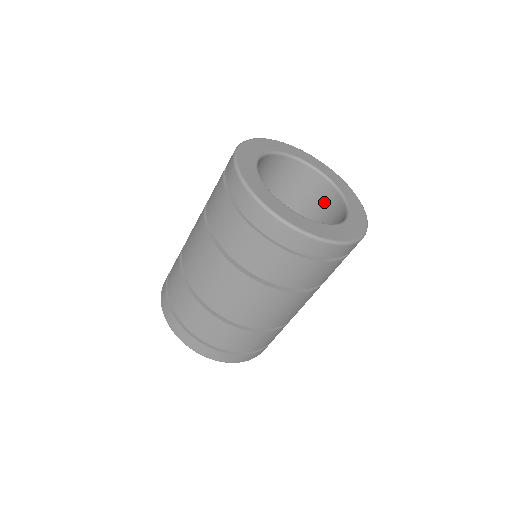
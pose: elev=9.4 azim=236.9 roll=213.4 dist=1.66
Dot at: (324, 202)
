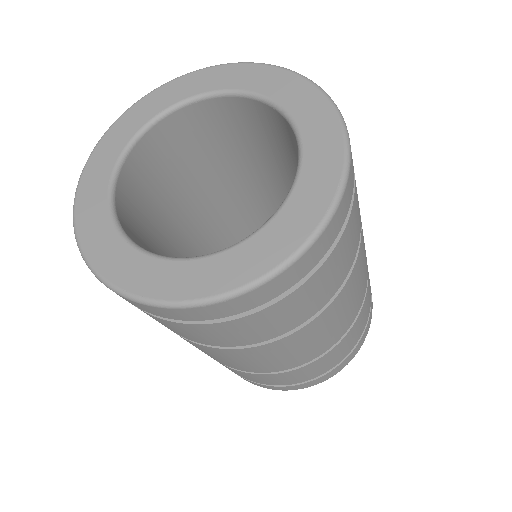
Dot at: occluded
